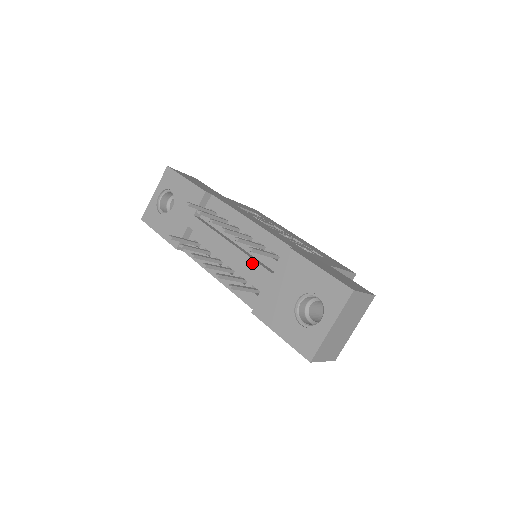
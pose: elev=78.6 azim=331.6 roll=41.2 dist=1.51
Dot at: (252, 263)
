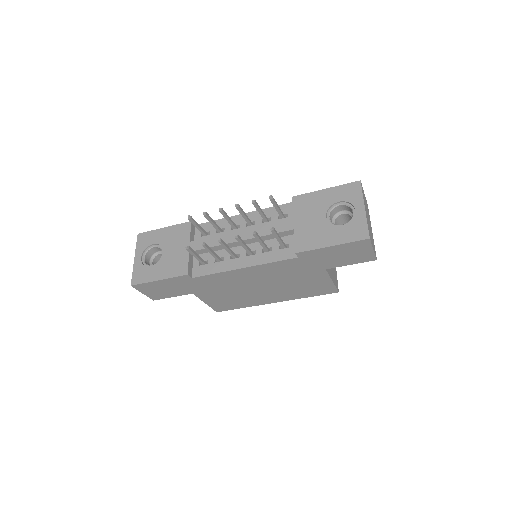
Dot at: (270, 226)
